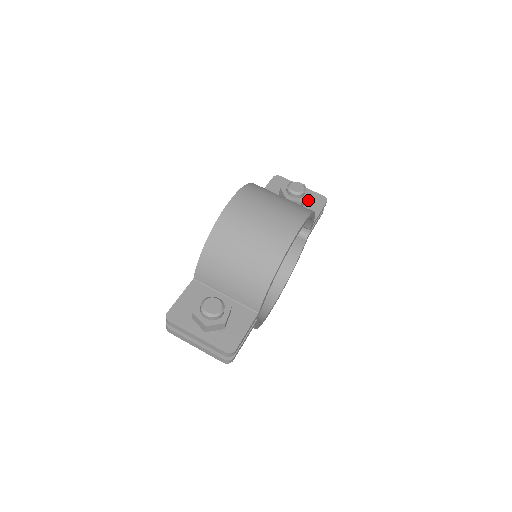
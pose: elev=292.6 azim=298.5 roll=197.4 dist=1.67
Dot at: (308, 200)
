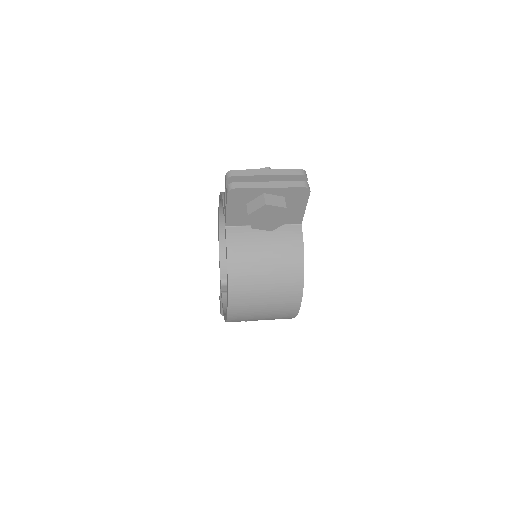
Dot at: occluded
